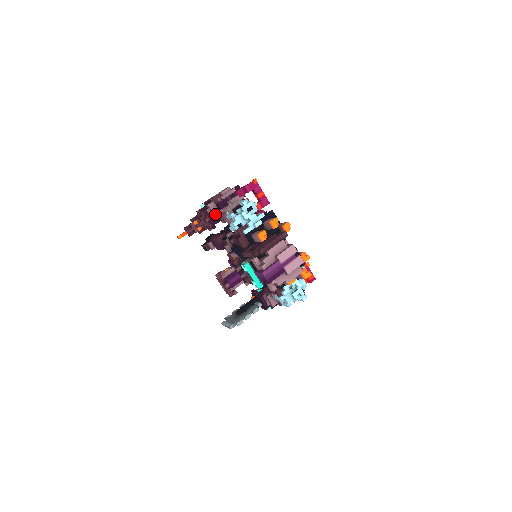
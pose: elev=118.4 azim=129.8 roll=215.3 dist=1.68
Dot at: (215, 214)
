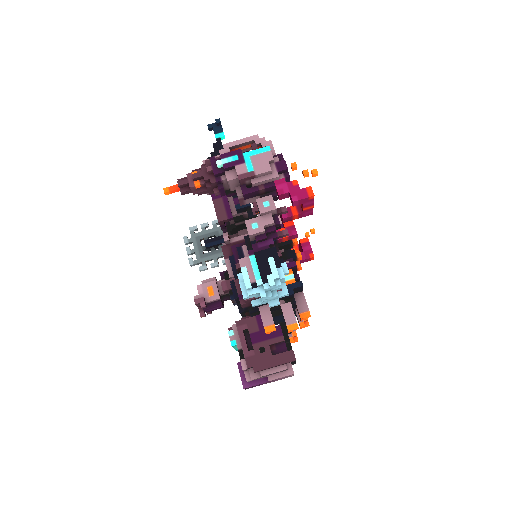
Dot at: (232, 189)
